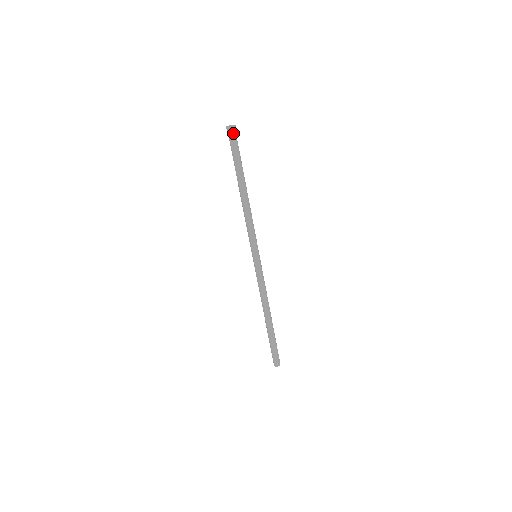
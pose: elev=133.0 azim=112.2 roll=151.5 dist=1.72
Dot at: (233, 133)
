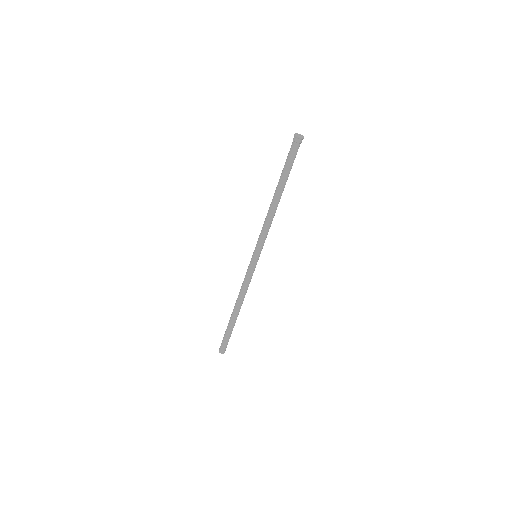
Dot at: (300, 143)
